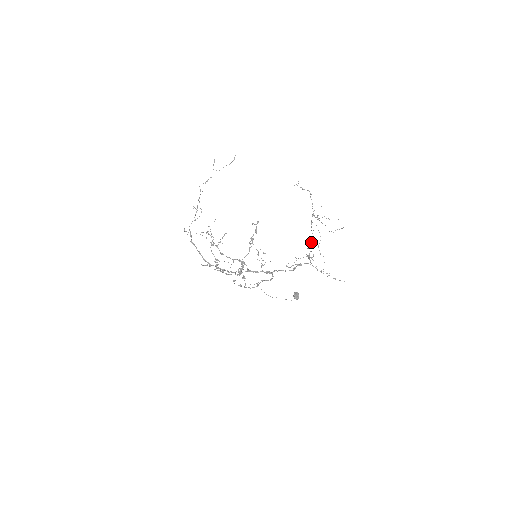
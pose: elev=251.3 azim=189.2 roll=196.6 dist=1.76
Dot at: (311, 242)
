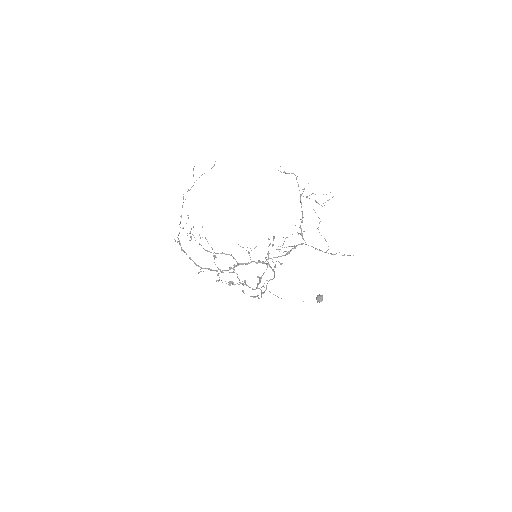
Dot at: (302, 221)
